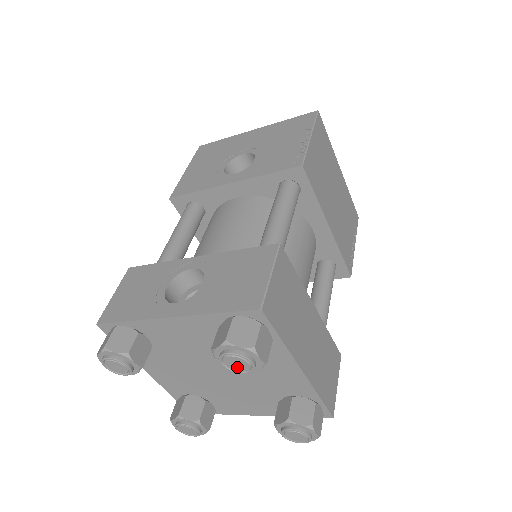
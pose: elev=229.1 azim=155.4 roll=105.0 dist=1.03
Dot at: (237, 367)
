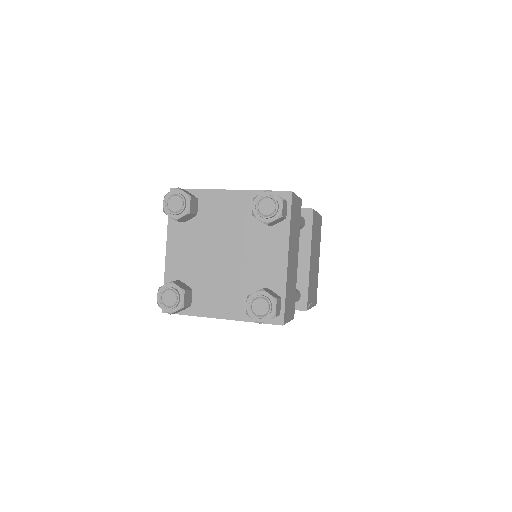
Dot at: (265, 210)
